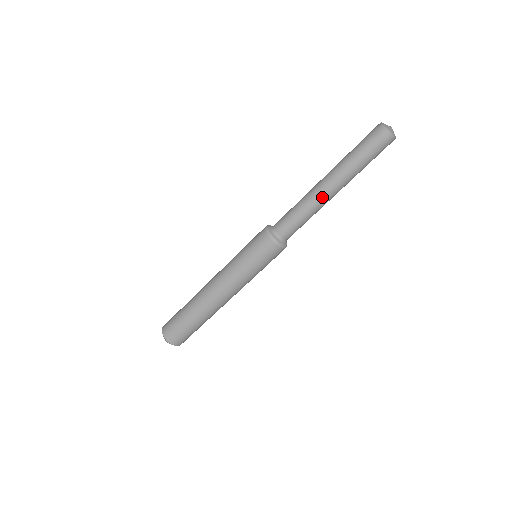
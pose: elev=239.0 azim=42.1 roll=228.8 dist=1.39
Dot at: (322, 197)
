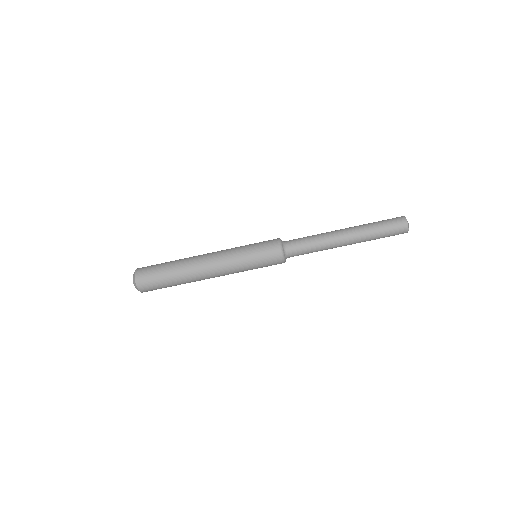
Dot at: (336, 244)
